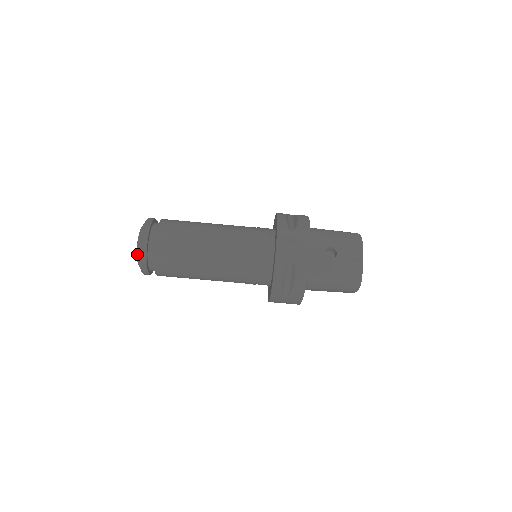
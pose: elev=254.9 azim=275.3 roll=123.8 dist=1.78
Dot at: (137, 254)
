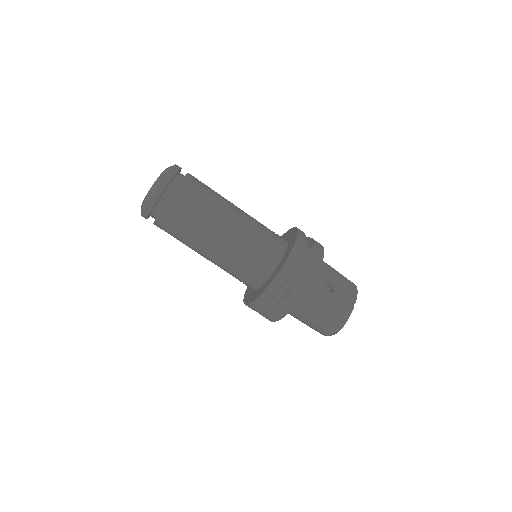
Dot at: (151, 189)
